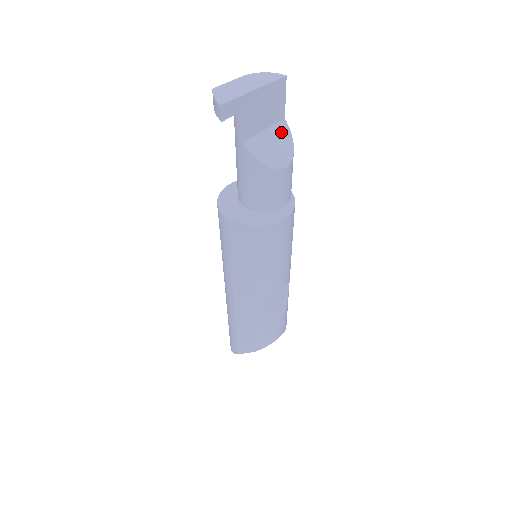
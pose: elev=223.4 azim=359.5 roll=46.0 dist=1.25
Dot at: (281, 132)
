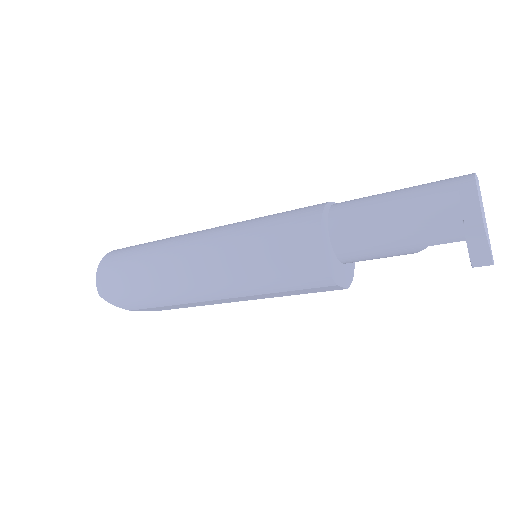
Dot at: occluded
